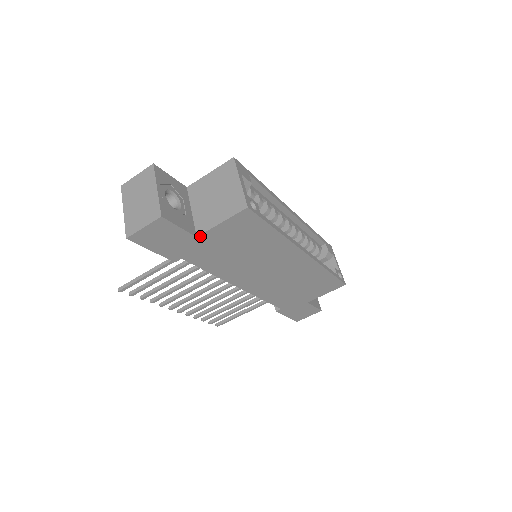
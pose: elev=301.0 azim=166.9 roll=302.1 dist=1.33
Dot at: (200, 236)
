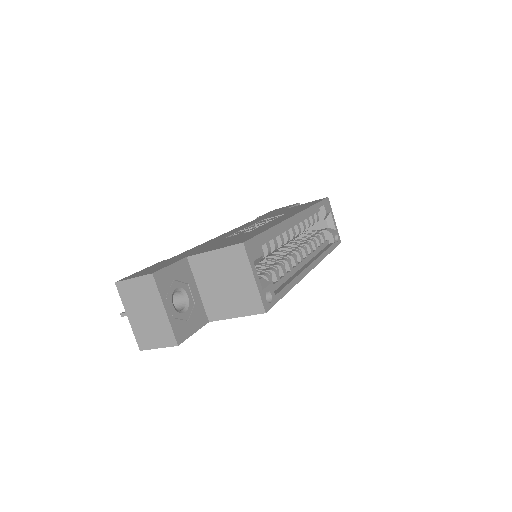
Dot at: (212, 320)
